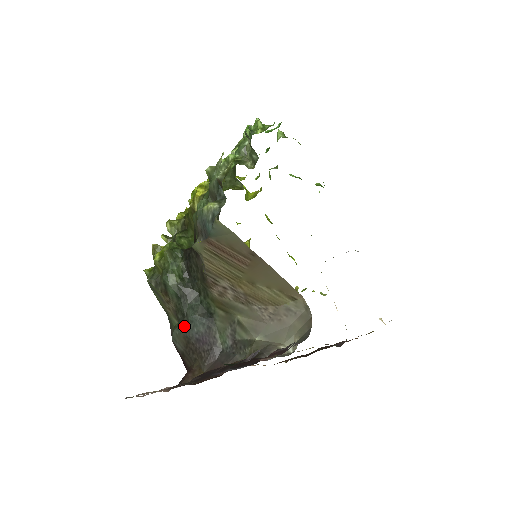
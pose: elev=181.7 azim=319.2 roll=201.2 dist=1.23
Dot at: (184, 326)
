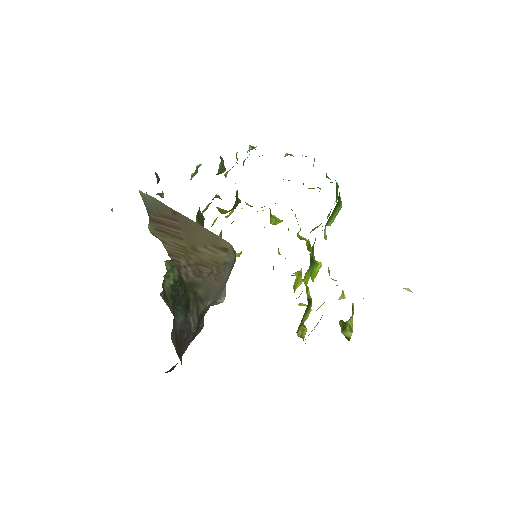
Dot at: (174, 322)
